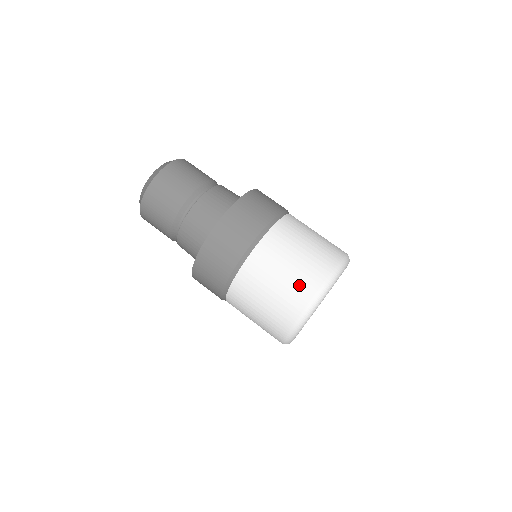
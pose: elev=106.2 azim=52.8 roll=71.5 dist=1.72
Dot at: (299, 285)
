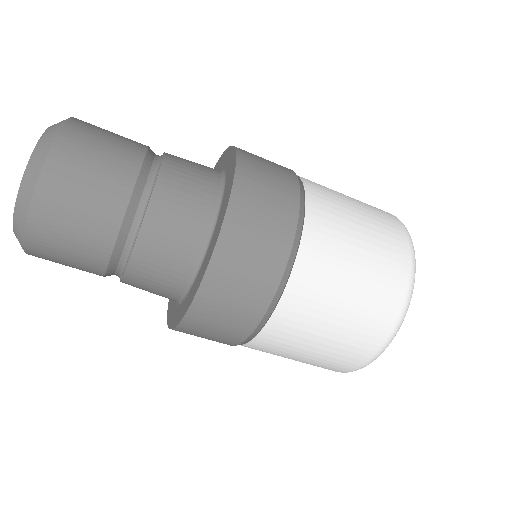
Dot at: (364, 328)
